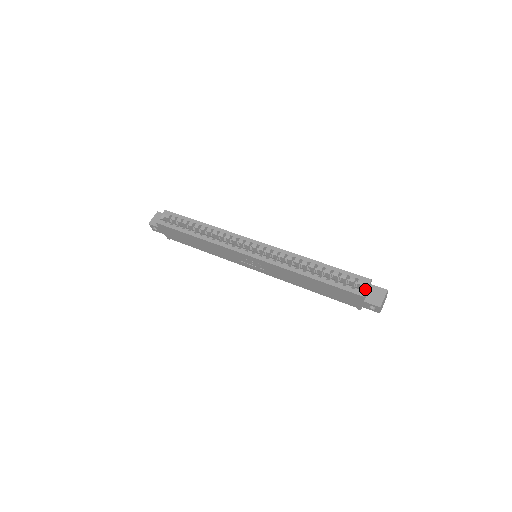
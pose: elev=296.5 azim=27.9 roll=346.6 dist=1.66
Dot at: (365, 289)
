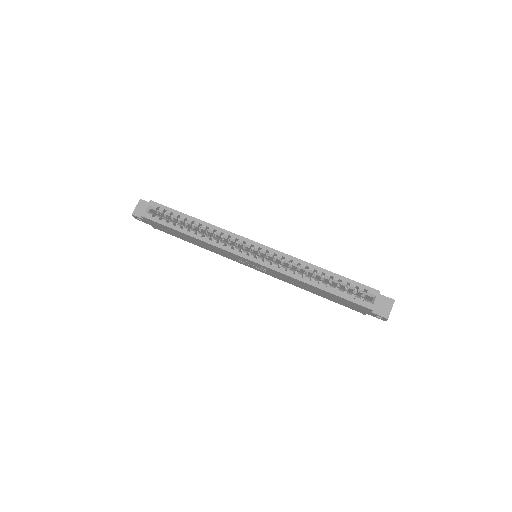
Dot at: (374, 302)
